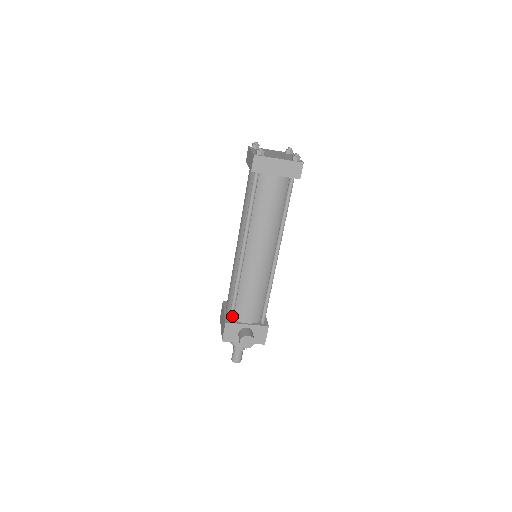
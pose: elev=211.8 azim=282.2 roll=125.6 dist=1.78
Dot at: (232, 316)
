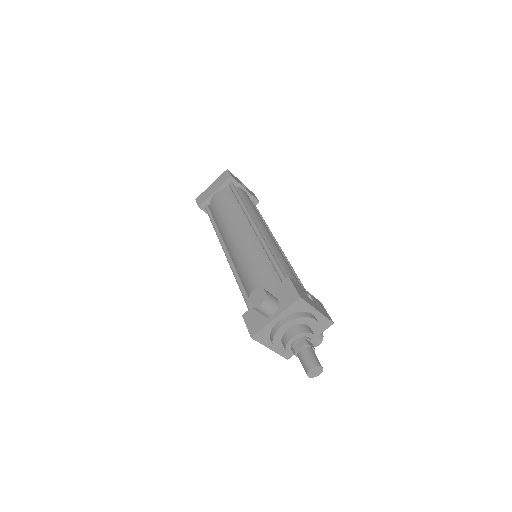
Dot at: (250, 307)
